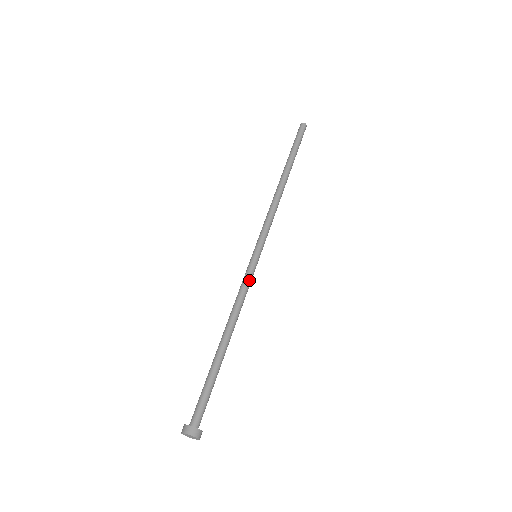
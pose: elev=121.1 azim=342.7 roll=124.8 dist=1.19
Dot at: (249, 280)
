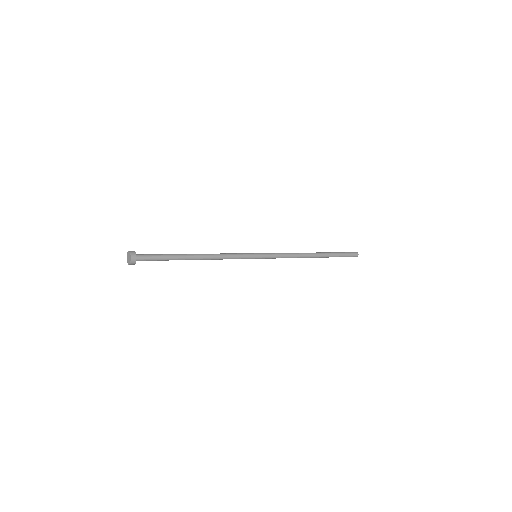
Dot at: (239, 254)
